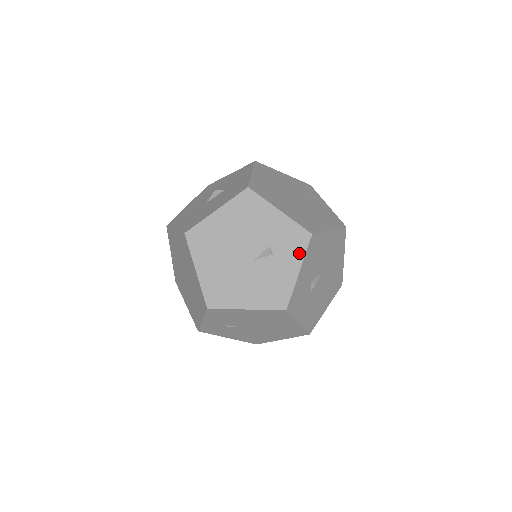
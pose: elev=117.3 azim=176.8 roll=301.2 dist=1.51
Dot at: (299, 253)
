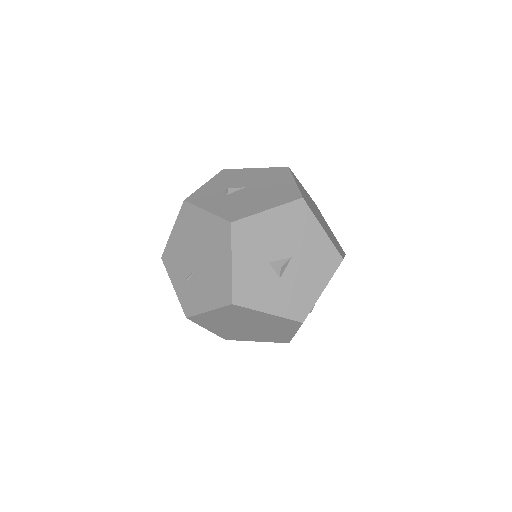
Dot at: occluded
